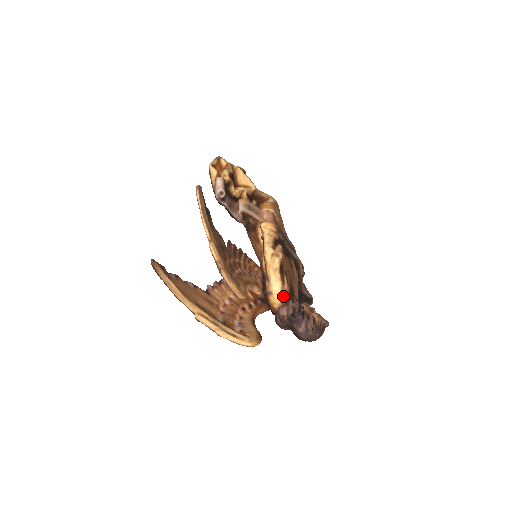
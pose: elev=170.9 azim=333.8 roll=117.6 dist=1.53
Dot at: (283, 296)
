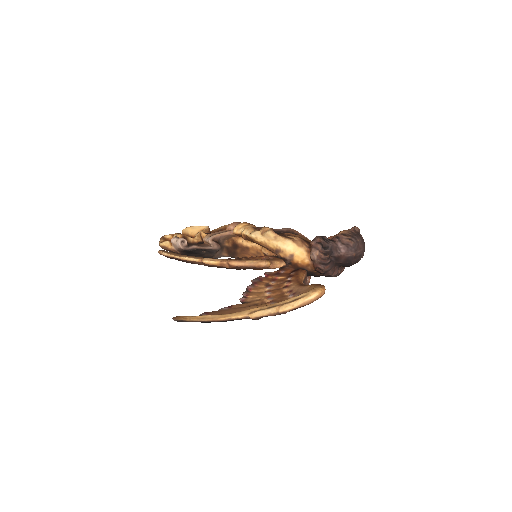
Dot at: (302, 247)
